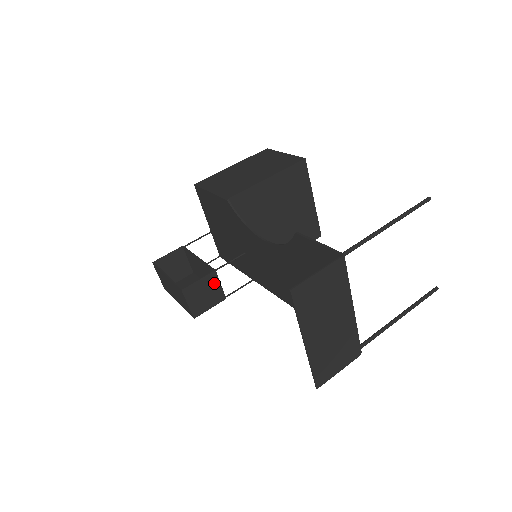
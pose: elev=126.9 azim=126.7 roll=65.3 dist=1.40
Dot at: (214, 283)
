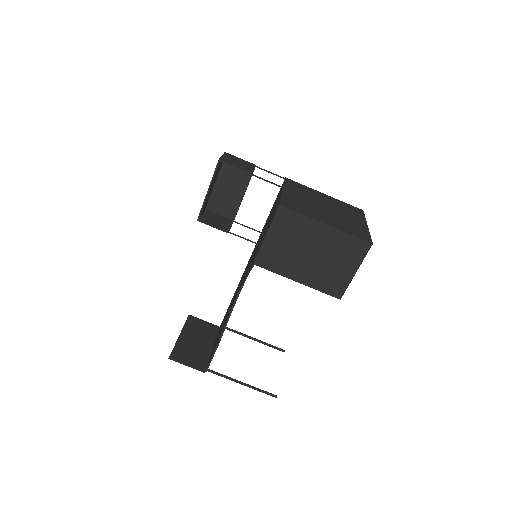
Dot at: (225, 227)
